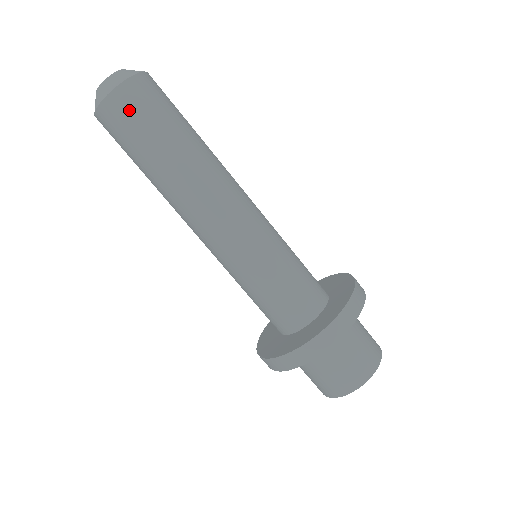
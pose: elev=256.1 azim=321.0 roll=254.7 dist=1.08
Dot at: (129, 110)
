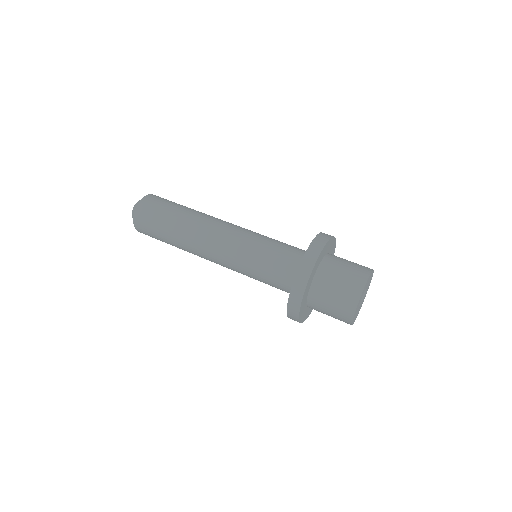
Dot at: occluded
